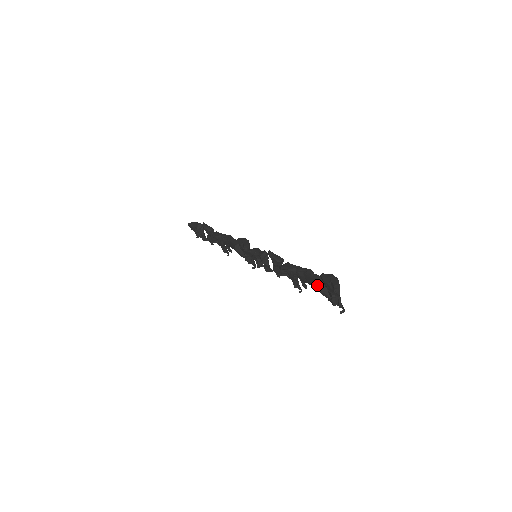
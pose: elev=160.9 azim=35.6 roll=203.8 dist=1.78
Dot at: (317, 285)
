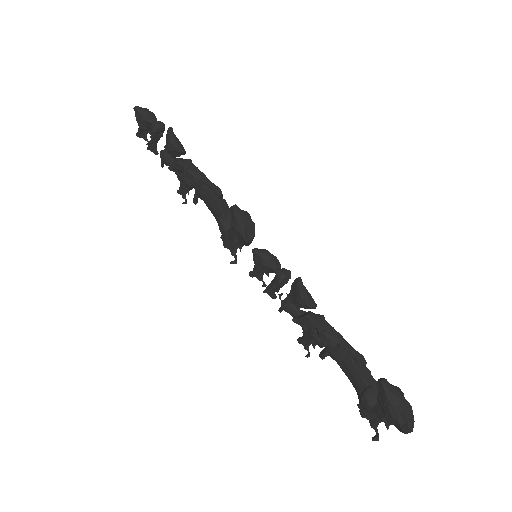
Dot at: (368, 392)
